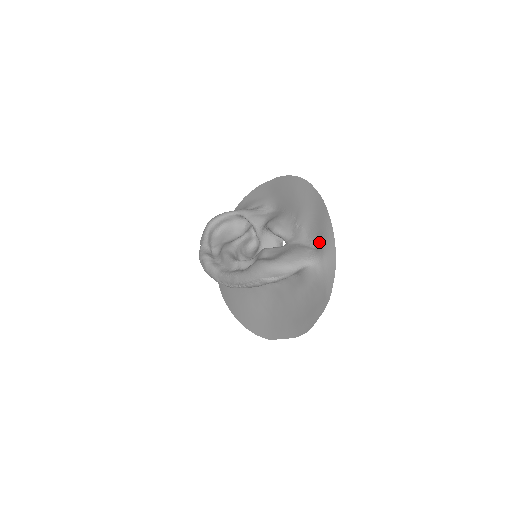
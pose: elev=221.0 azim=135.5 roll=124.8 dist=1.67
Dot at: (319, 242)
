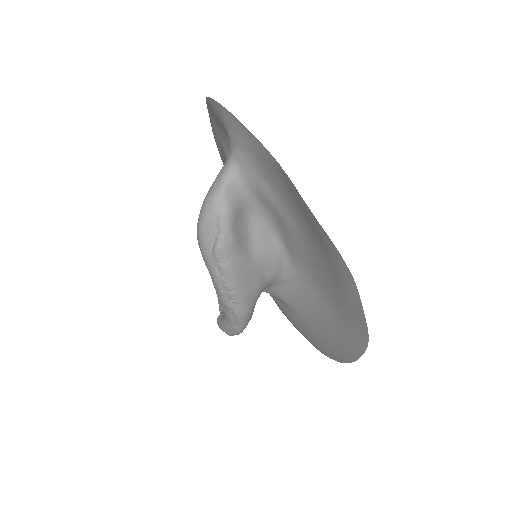
Dot at: (226, 134)
